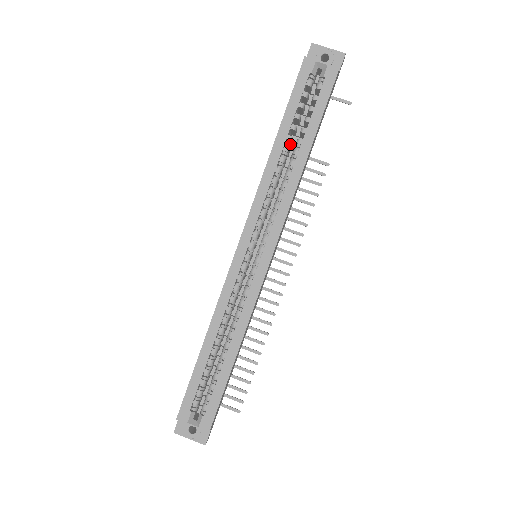
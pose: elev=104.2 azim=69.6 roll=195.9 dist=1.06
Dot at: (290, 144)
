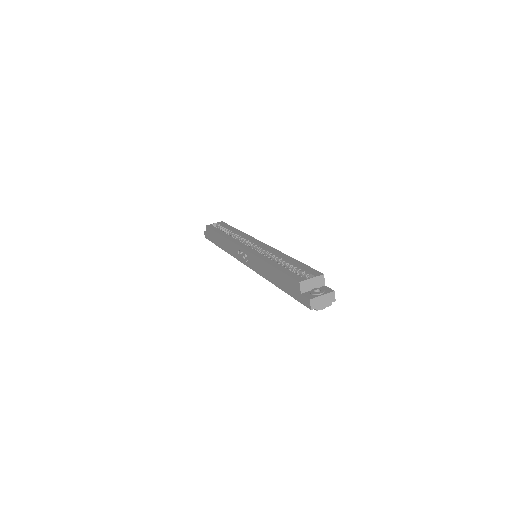
Dot at: occluded
